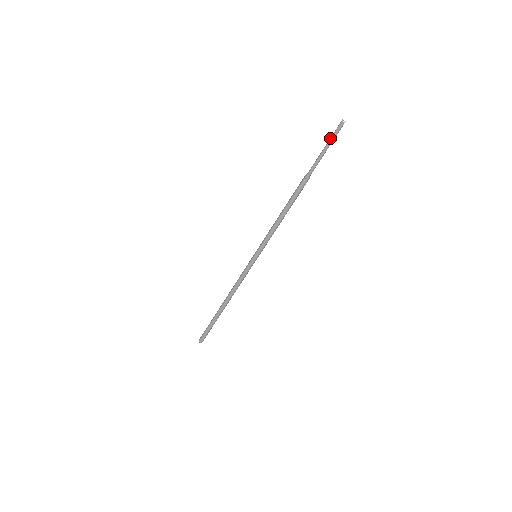
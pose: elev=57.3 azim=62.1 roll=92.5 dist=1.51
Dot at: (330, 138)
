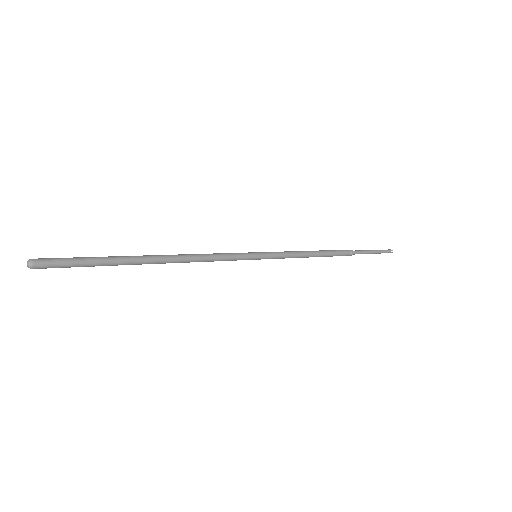
Dot at: occluded
